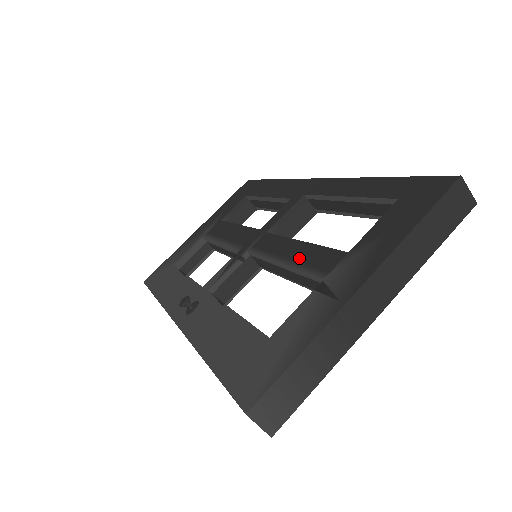
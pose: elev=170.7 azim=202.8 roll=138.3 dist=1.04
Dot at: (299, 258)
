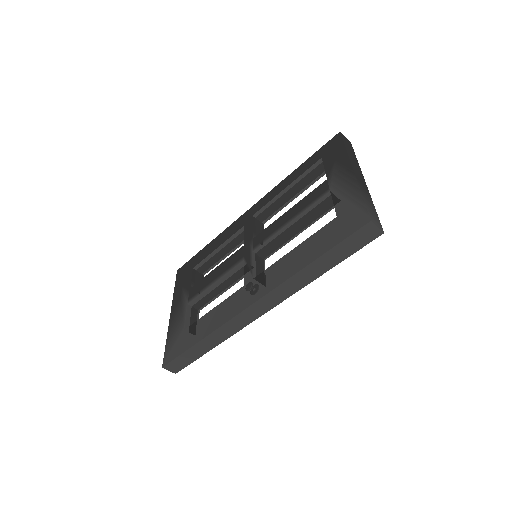
Dot at: (300, 208)
